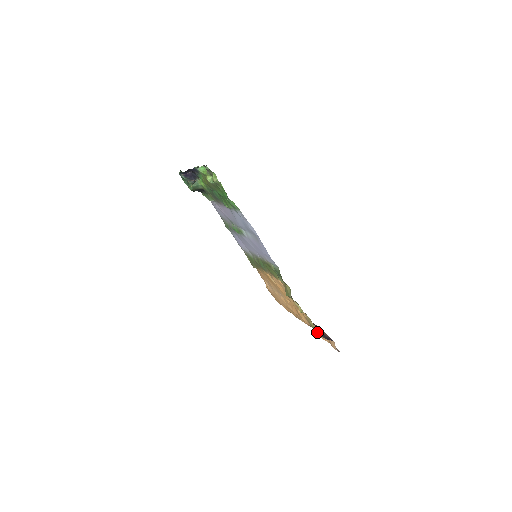
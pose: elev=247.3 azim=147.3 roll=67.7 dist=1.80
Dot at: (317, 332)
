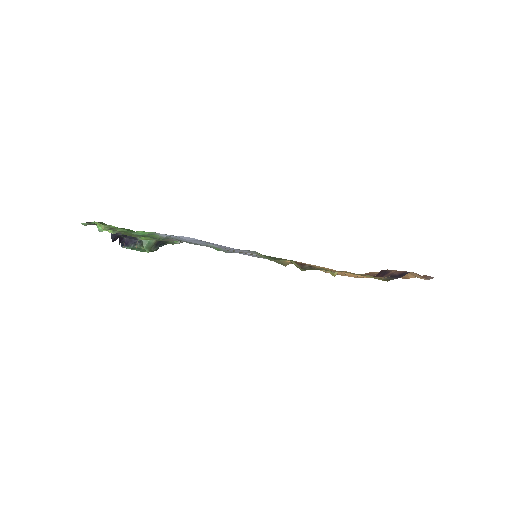
Dot at: occluded
